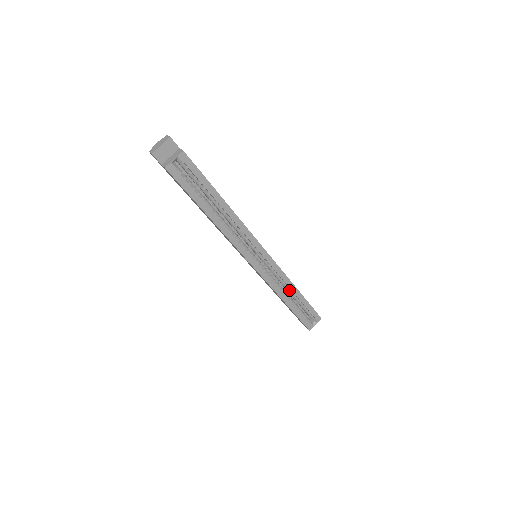
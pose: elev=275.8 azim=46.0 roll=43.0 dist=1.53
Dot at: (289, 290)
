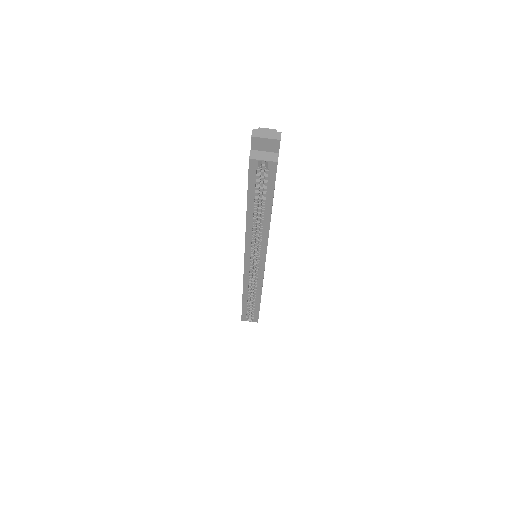
Dot at: (255, 293)
